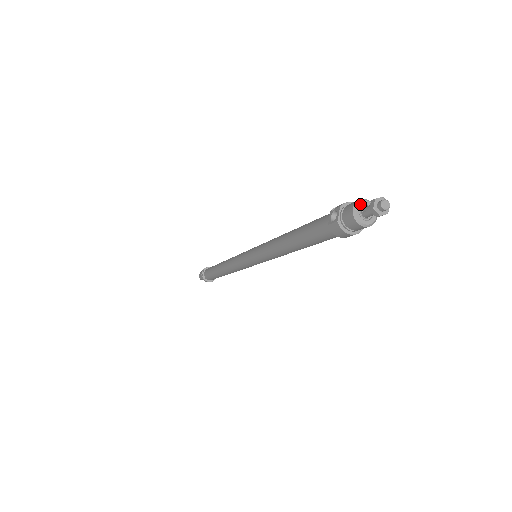
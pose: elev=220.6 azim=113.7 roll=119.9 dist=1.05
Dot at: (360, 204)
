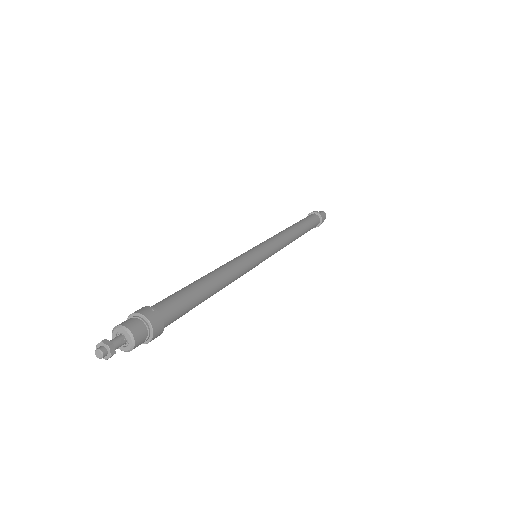
Dot at: (114, 334)
